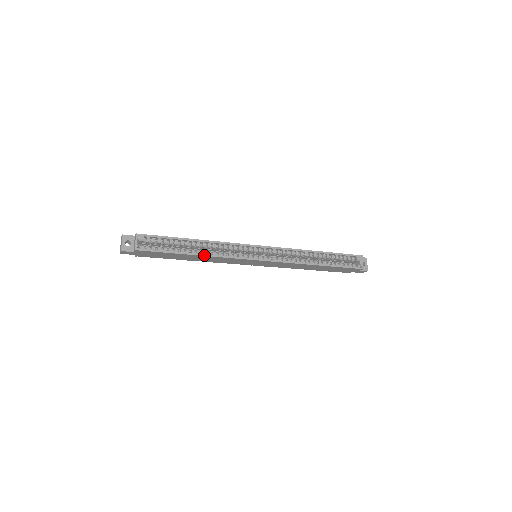
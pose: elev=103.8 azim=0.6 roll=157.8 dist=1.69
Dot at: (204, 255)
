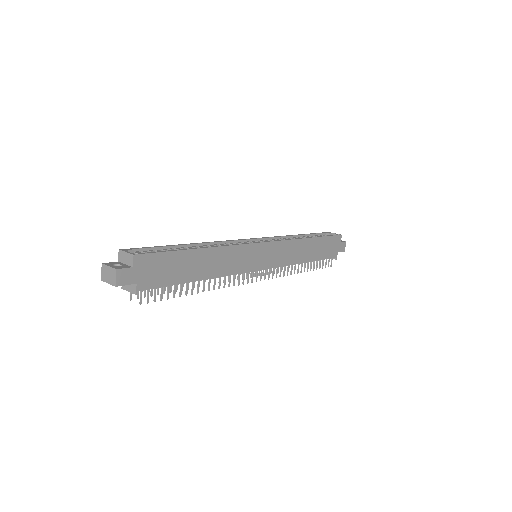
Dot at: (211, 247)
